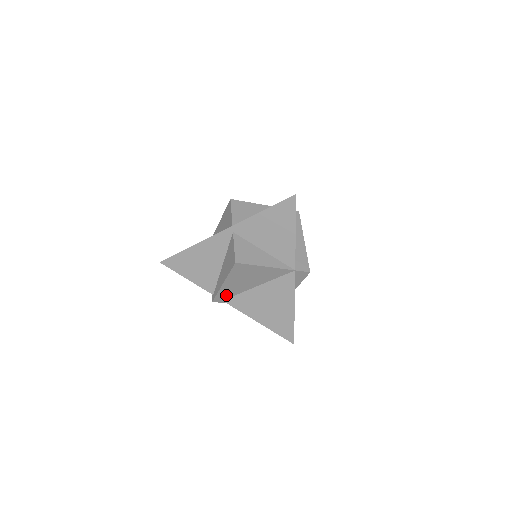
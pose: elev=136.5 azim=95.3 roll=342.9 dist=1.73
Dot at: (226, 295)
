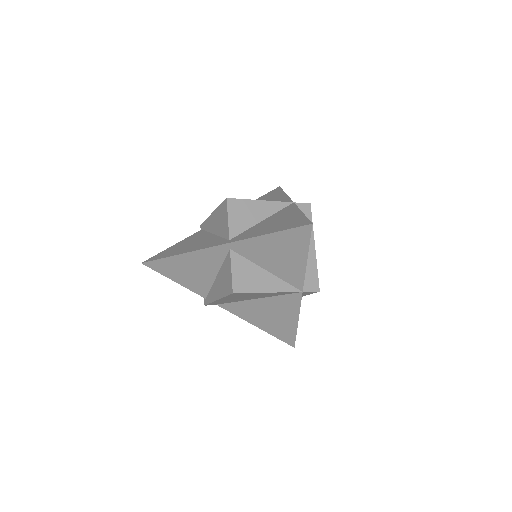
Dot at: (221, 303)
